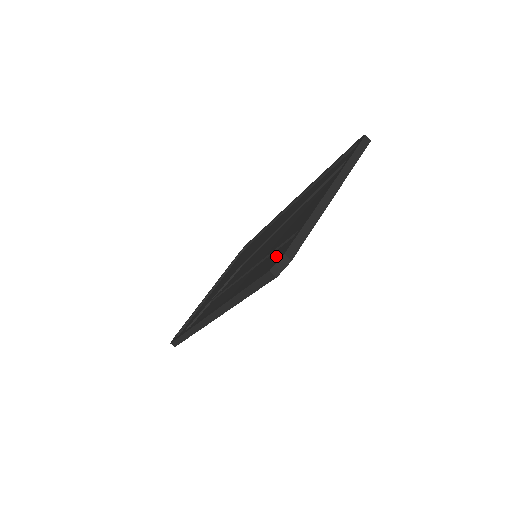
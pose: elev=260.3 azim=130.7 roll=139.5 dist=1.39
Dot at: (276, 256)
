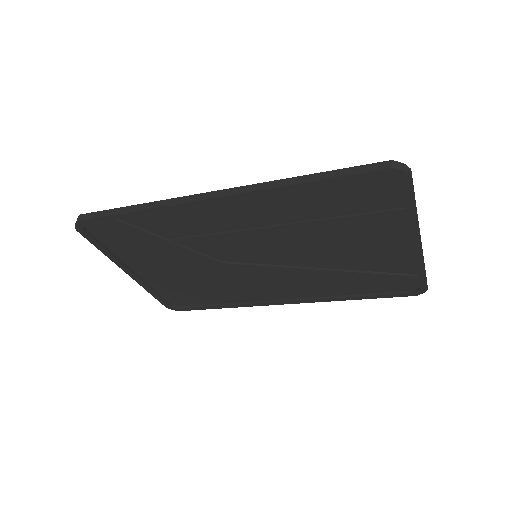
Dot at: (364, 196)
